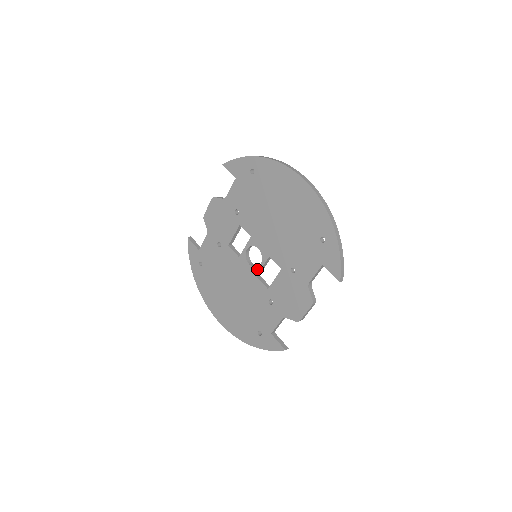
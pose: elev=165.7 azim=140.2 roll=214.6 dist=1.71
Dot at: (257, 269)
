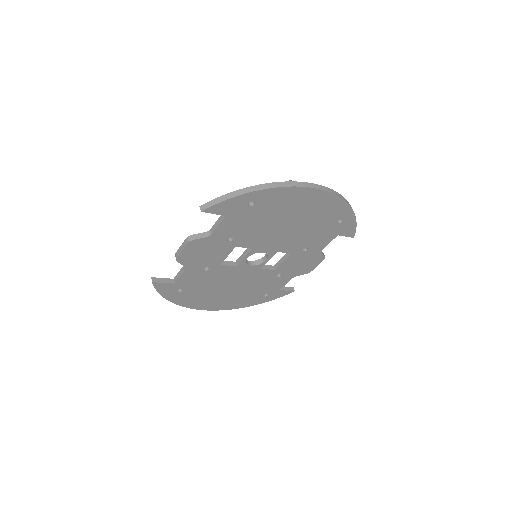
Dot at: (262, 265)
